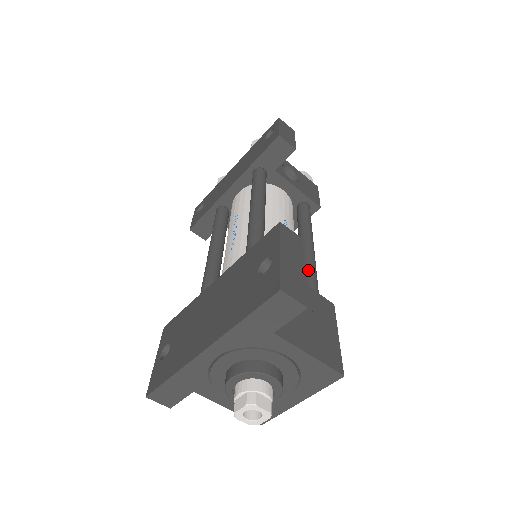
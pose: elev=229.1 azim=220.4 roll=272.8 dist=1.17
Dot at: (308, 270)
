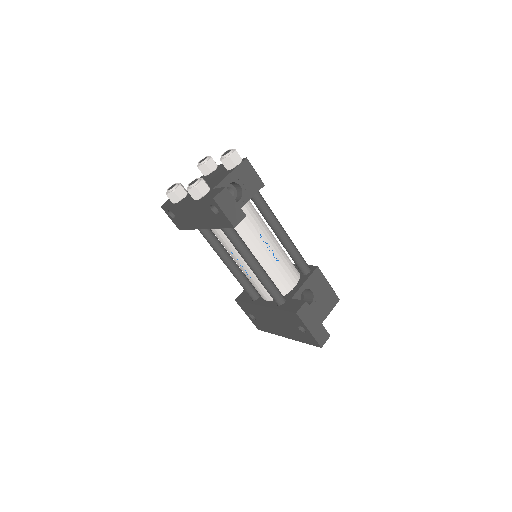
Dot at: (294, 256)
